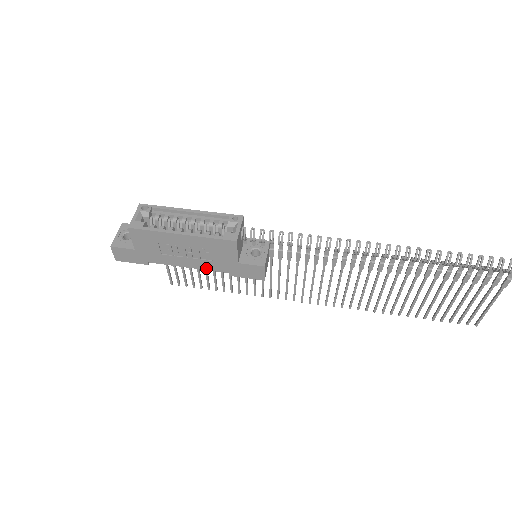
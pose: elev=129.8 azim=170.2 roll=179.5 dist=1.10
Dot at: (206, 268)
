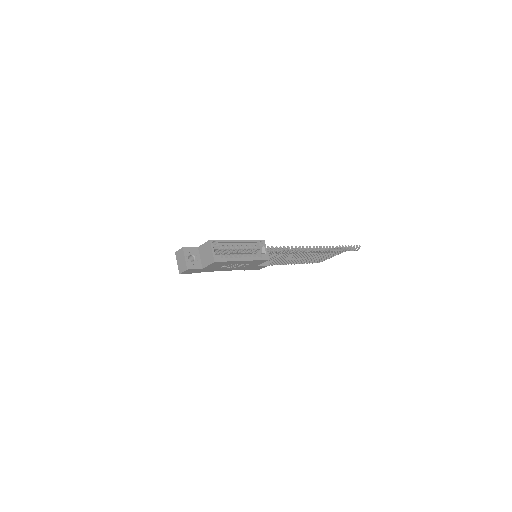
Dot at: occluded
